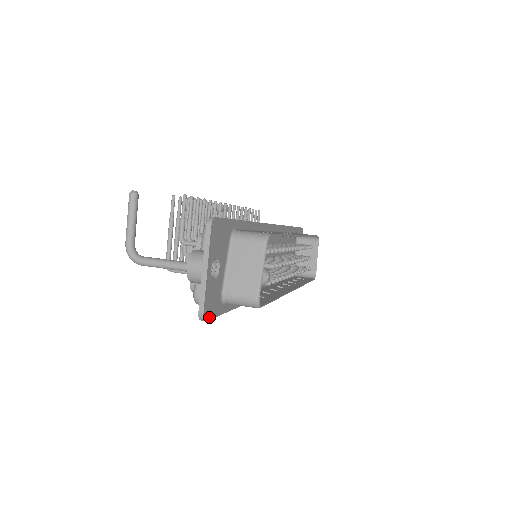
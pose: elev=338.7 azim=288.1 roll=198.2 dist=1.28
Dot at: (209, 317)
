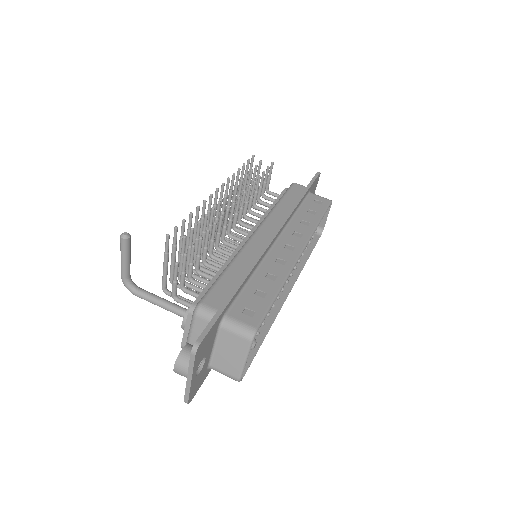
Dot at: (194, 395)
